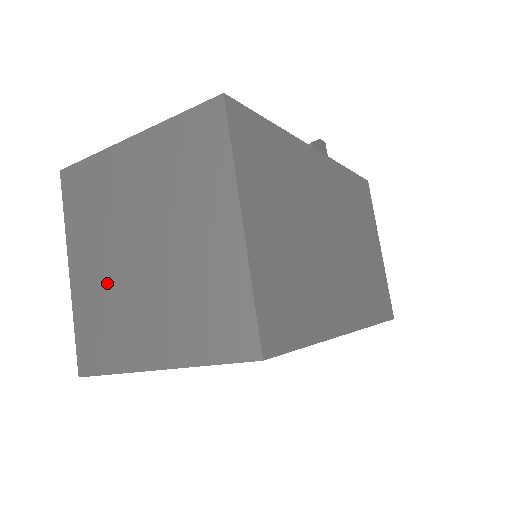
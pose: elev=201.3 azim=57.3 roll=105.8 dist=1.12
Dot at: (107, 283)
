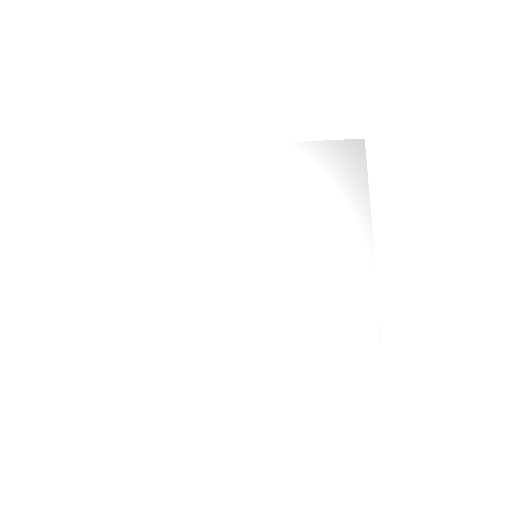
Dot at: (221, 272)
